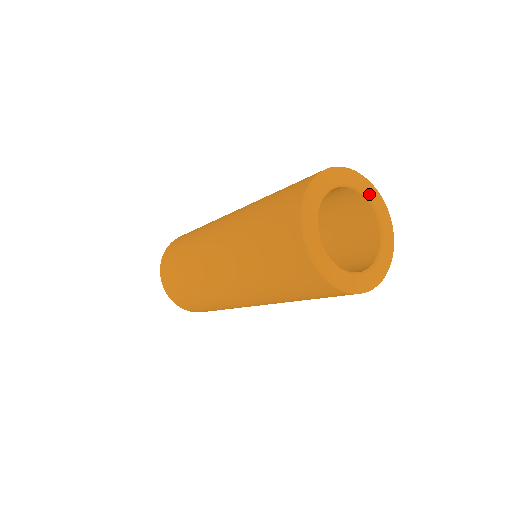
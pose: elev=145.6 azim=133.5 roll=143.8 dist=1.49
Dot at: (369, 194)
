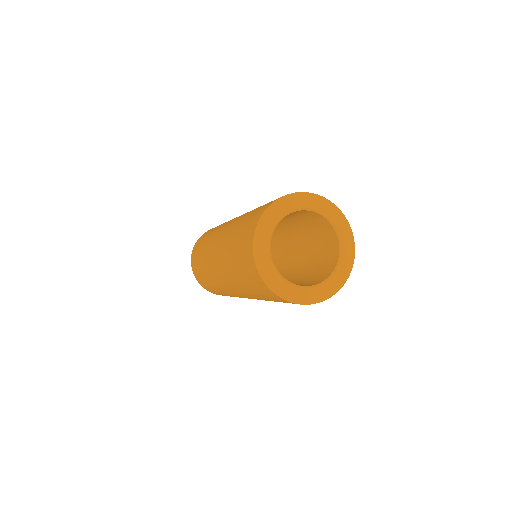
Dot at: (284, 211)
